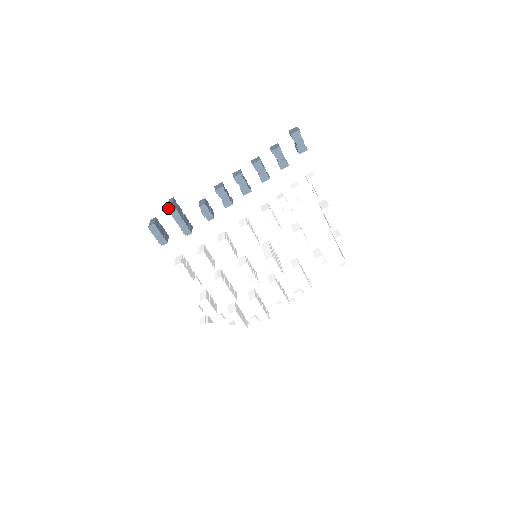
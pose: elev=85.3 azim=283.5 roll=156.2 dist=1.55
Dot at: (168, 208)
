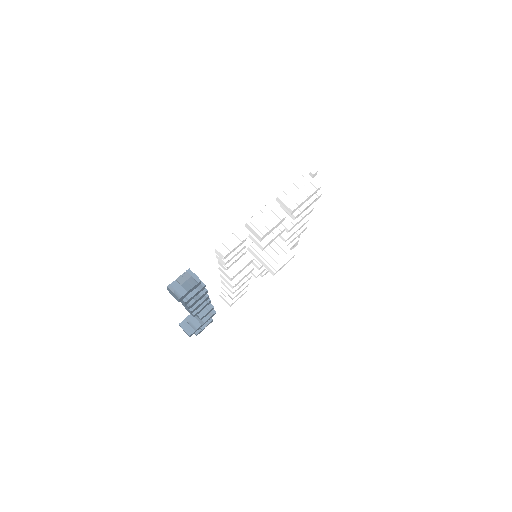
Dot at: occluded
